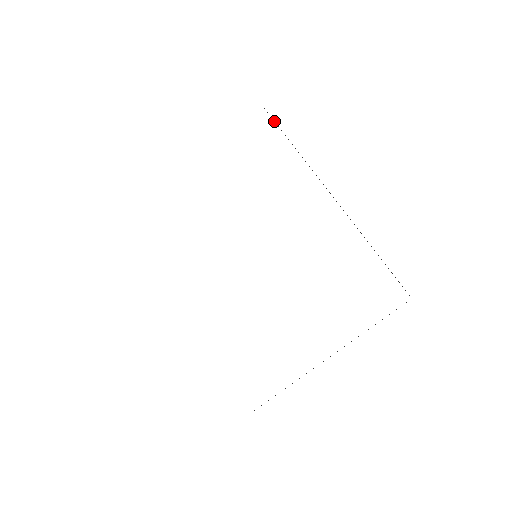
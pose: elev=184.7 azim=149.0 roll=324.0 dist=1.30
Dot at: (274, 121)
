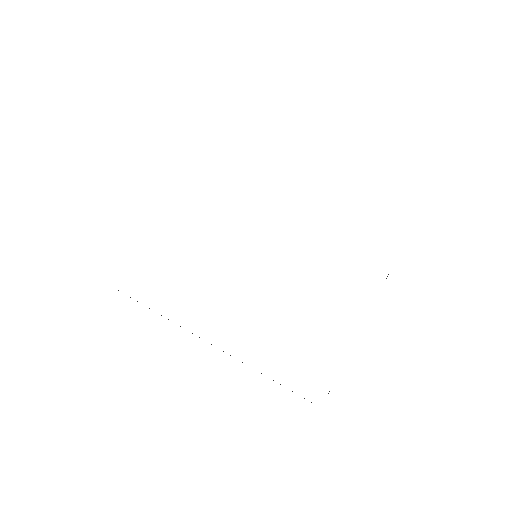
Dot at: occluded
